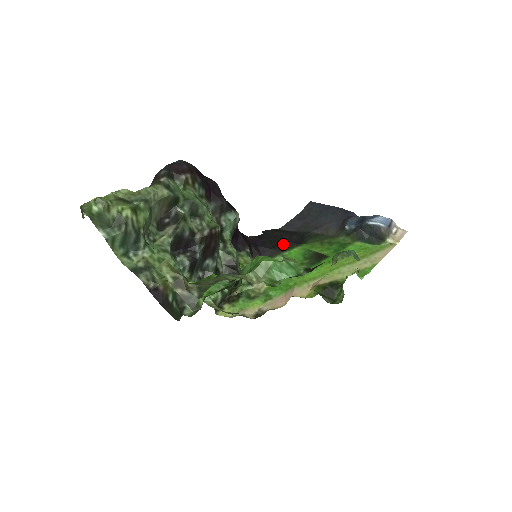
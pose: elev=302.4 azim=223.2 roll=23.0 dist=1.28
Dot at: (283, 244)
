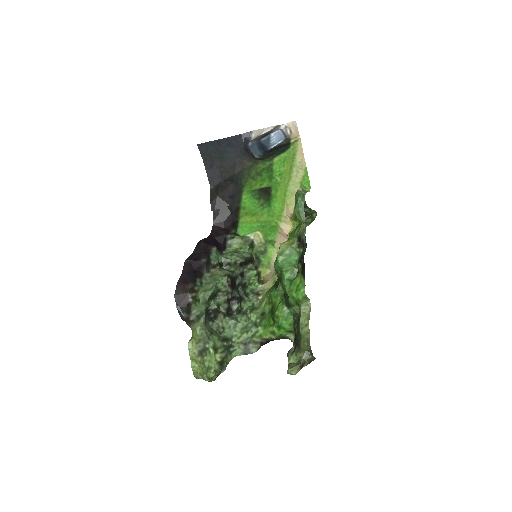
Dot at: (233, 202)
